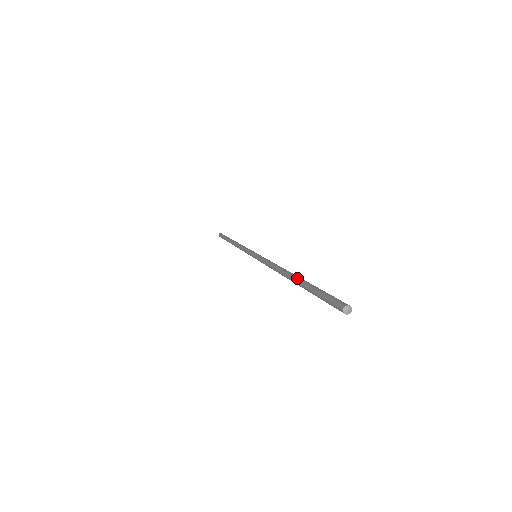
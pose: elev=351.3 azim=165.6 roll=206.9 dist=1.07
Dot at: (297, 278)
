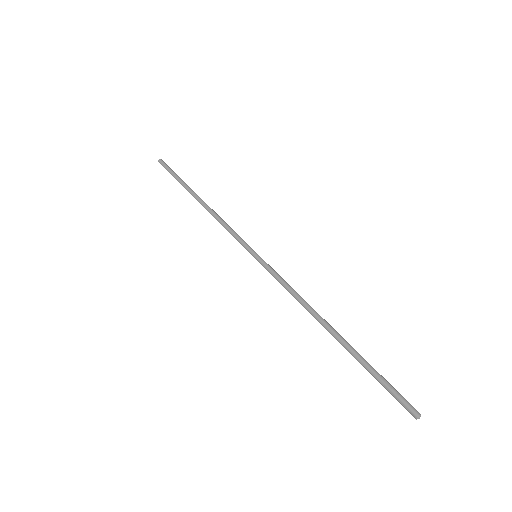
Dot at: (345, 341)
